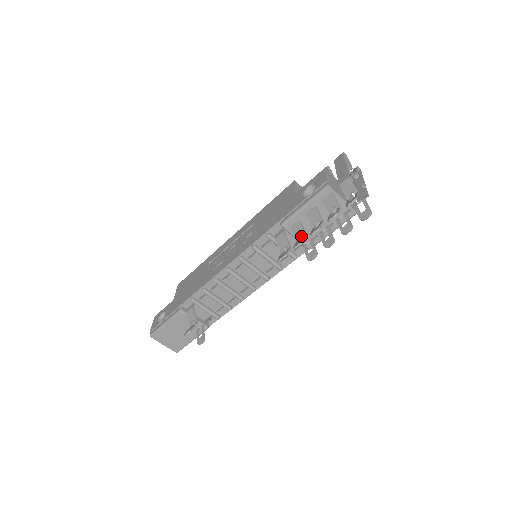
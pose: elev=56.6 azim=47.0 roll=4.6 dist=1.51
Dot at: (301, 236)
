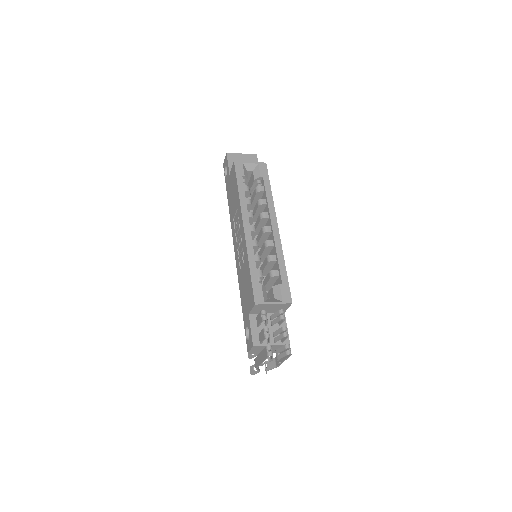
Dot at: occluded
